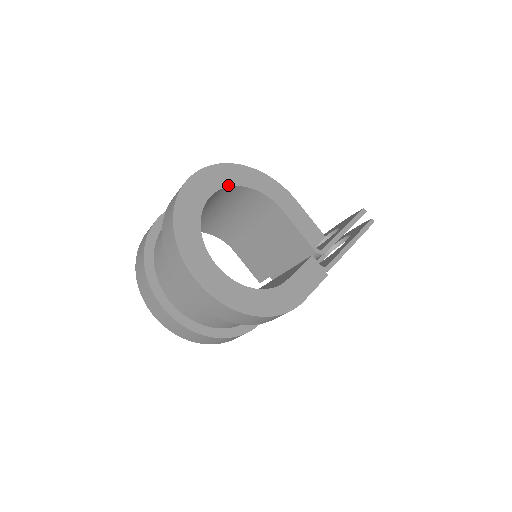
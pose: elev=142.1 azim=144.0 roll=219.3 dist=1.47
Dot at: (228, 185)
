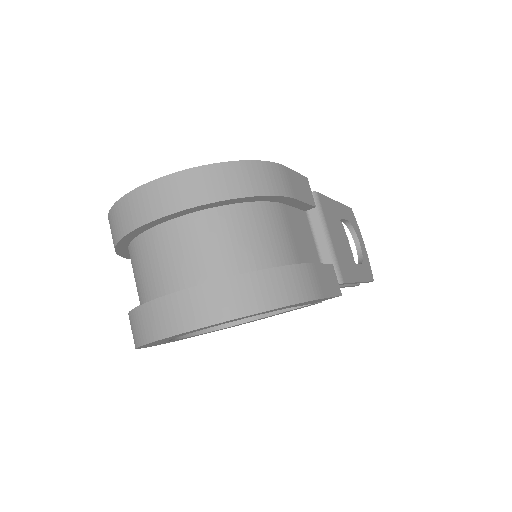
Dot at: occluded
